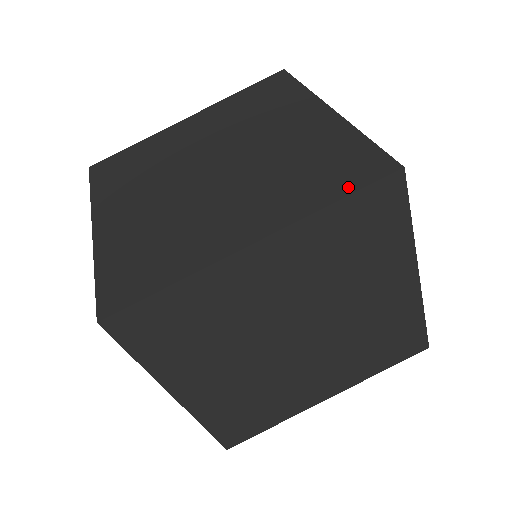
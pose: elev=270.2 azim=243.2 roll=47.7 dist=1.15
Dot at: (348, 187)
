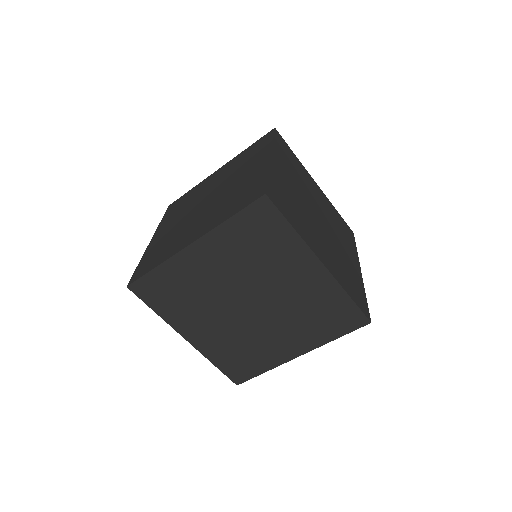
Dot at: (269, 139)
